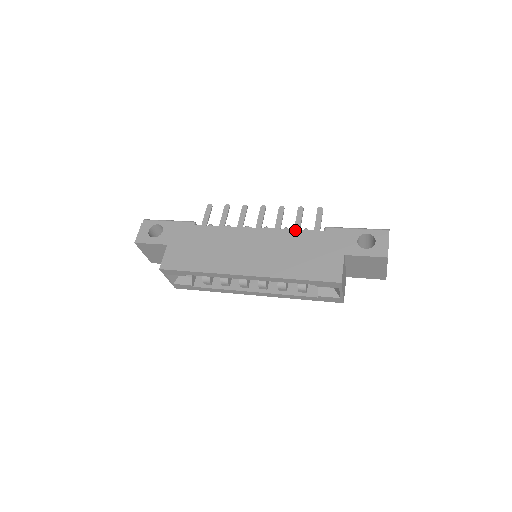
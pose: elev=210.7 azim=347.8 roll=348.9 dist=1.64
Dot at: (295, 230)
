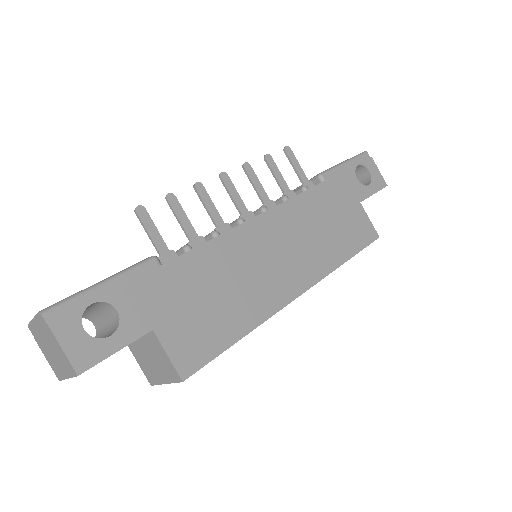
Dot at: (300, 195)
